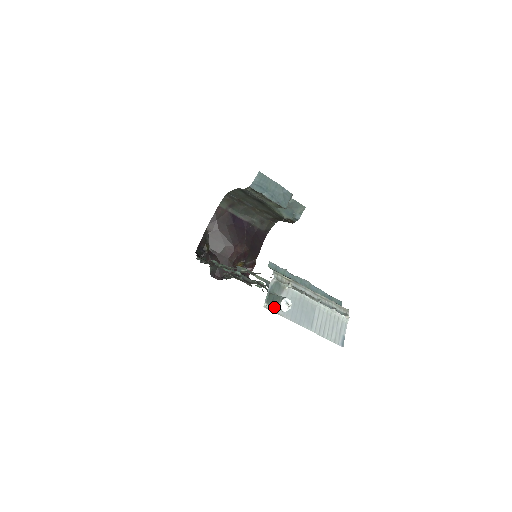
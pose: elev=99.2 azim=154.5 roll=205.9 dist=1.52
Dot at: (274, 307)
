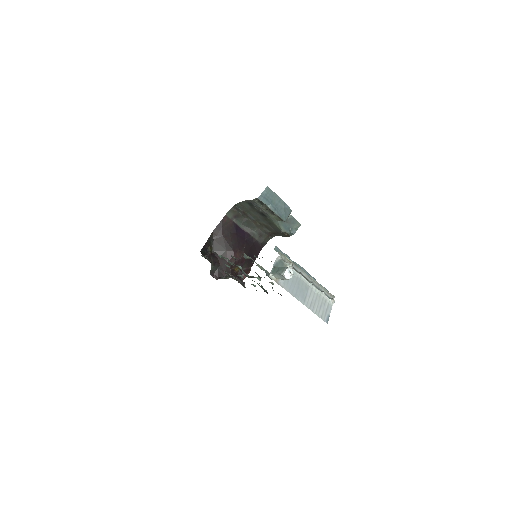
Dot at: (277, 278)
